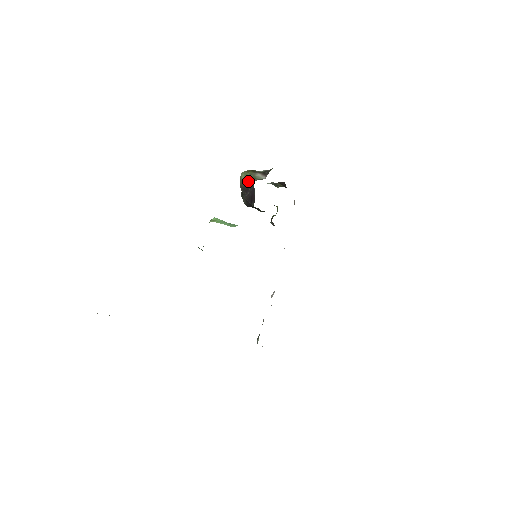
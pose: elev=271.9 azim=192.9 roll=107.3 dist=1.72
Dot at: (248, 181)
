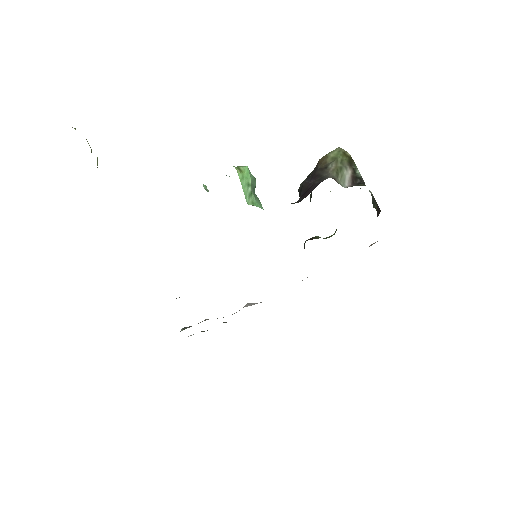
Dot at: (328, 167)
